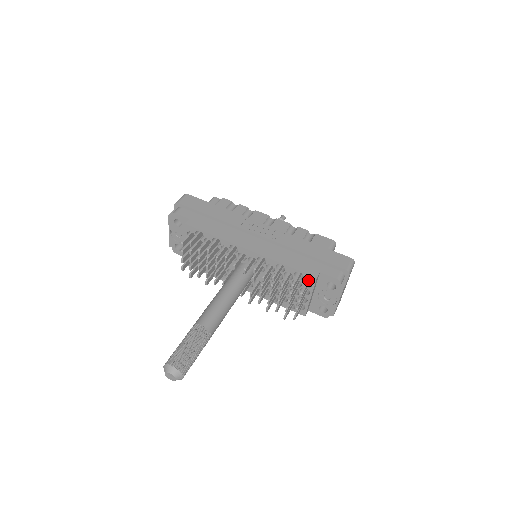
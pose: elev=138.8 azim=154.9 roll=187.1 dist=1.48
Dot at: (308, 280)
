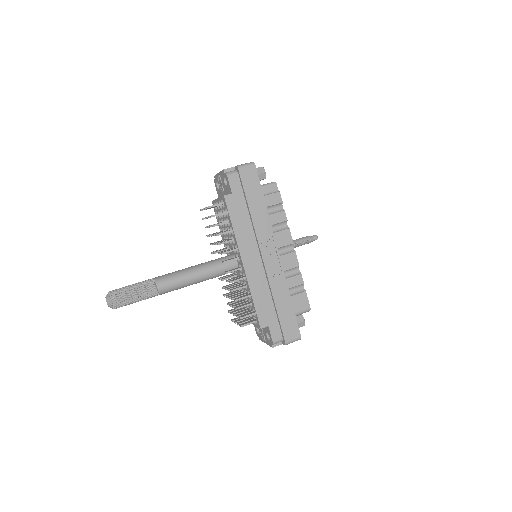
Dot at: (257, 321)
